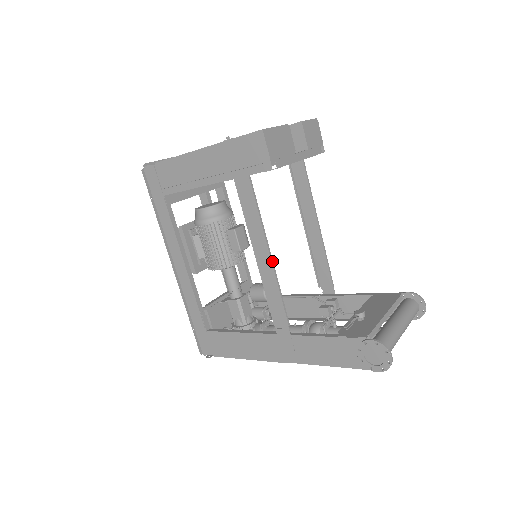
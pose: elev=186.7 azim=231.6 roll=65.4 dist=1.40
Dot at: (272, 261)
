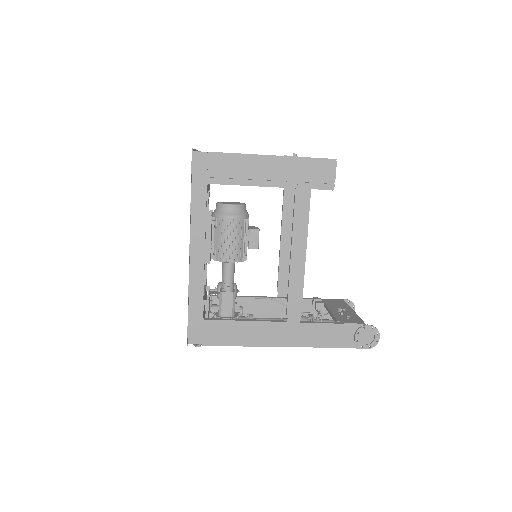
Dot at: (305, 260)
